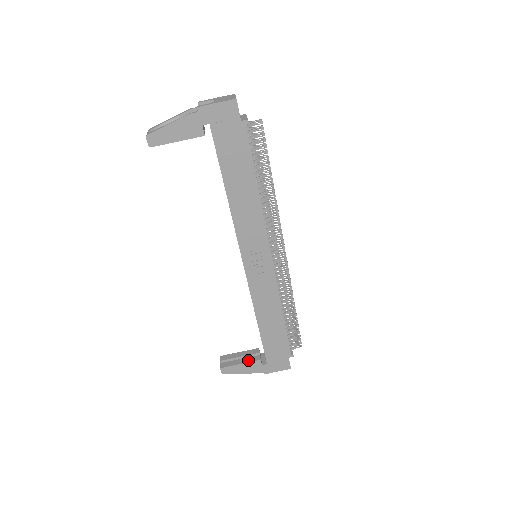
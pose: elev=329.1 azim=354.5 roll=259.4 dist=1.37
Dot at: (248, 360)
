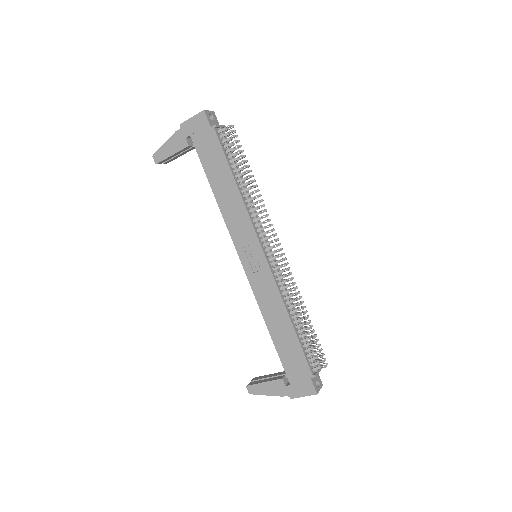
Dot at: (272, 379)
